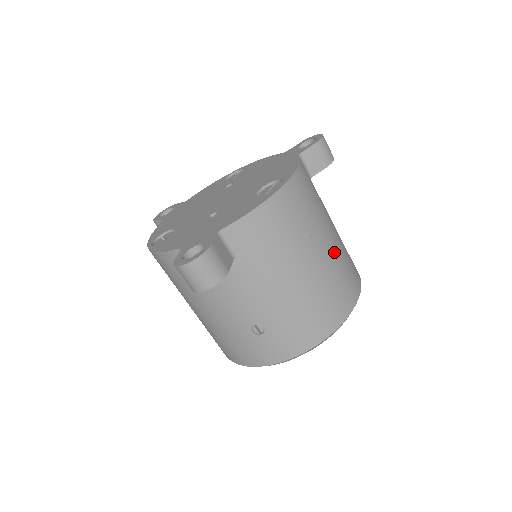
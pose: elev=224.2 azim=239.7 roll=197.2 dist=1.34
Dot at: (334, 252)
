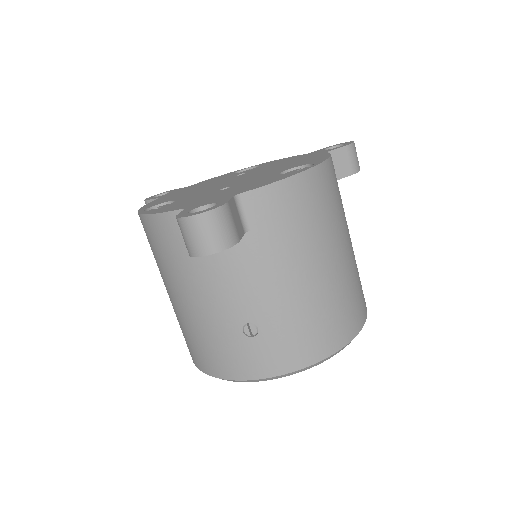
Dot at: (350, 262)
